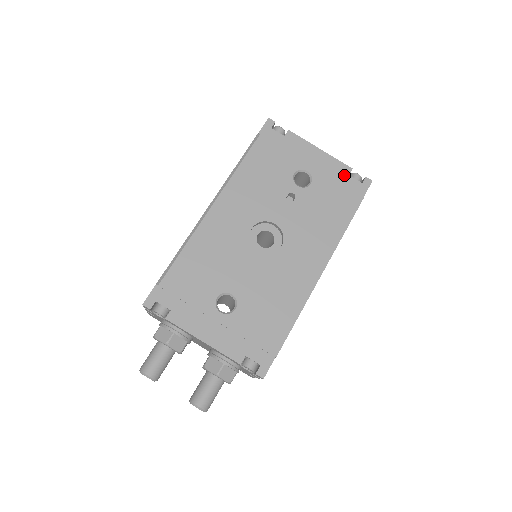
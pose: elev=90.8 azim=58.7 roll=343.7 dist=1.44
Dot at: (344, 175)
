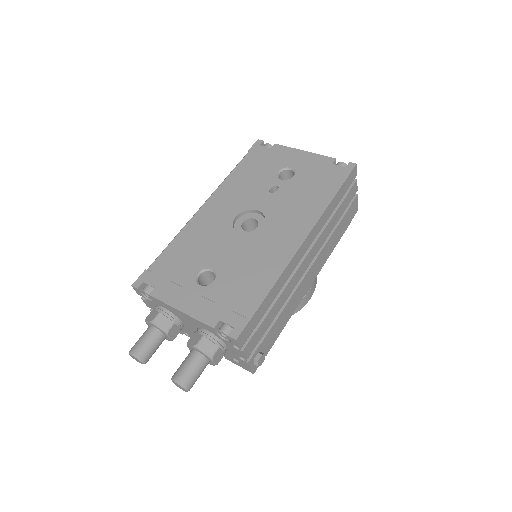
Dot at: (327, 165)
